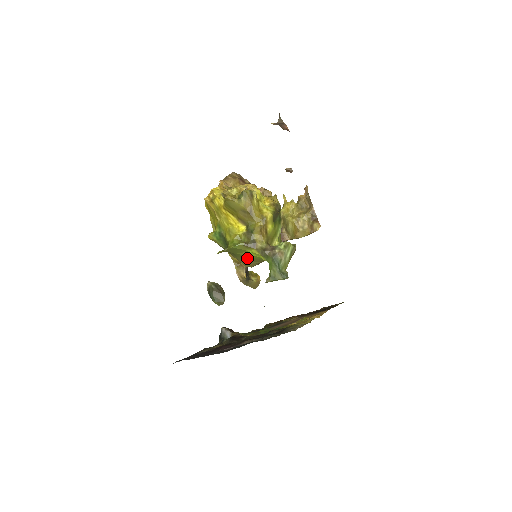
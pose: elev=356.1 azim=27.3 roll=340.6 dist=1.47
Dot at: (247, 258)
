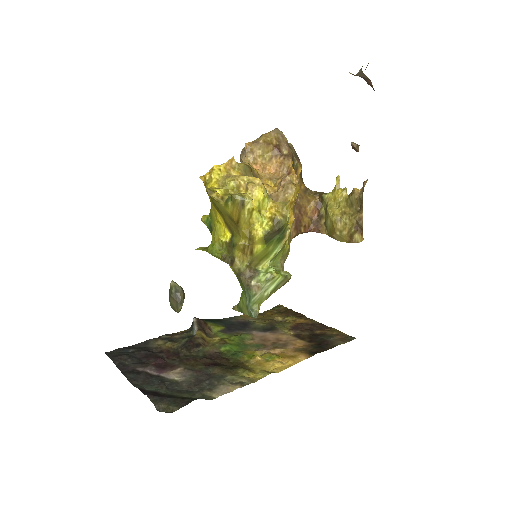
Dot at: occluded
